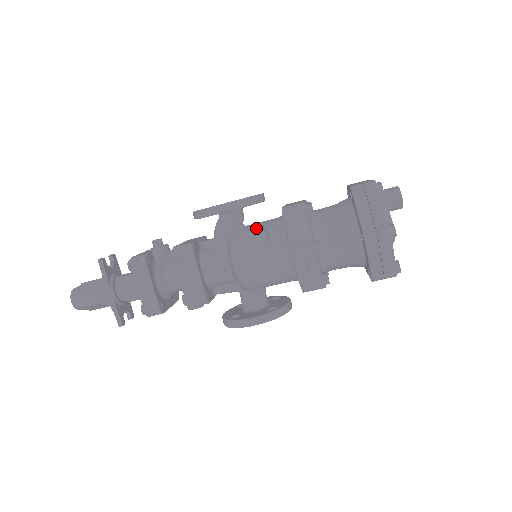
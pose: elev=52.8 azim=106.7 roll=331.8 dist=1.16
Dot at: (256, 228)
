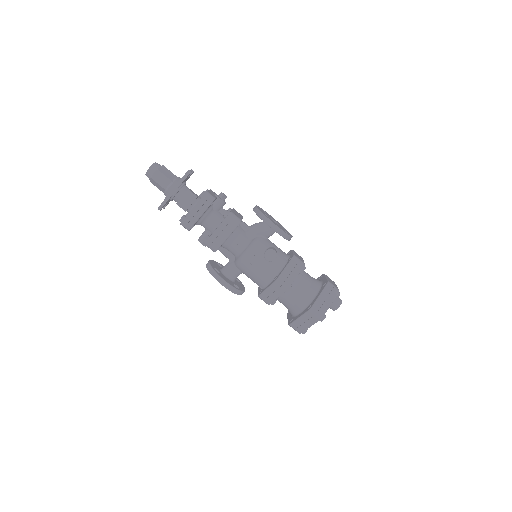
Dot at: (275, 250)
